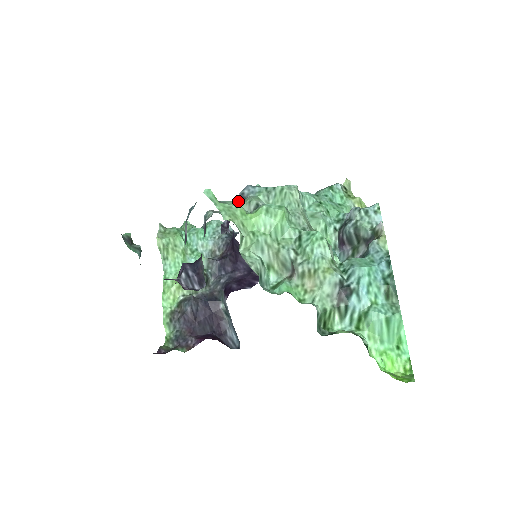
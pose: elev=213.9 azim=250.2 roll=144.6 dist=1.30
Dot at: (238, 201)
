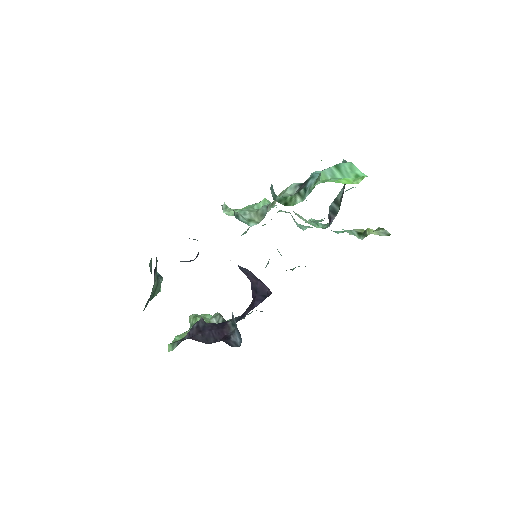
Dot at: occluded
